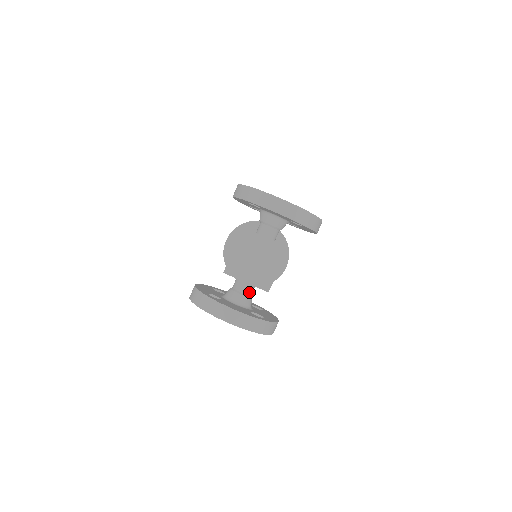
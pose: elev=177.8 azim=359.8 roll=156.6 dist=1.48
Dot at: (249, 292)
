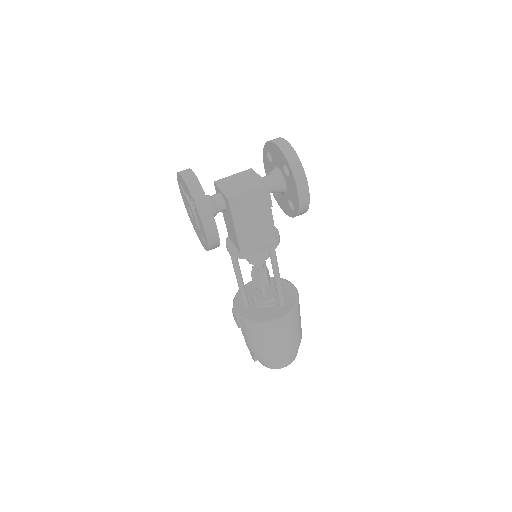
Dot at: (217, 201)
